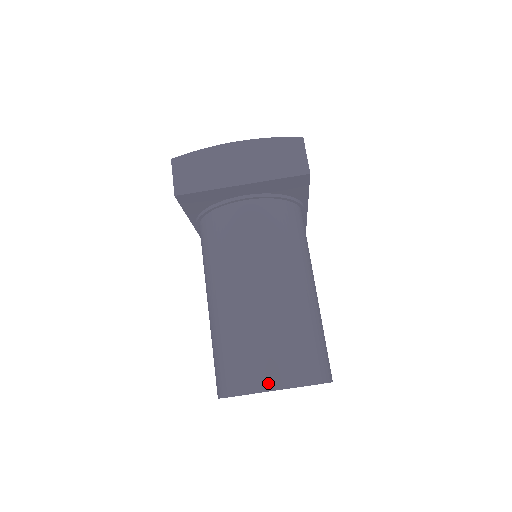
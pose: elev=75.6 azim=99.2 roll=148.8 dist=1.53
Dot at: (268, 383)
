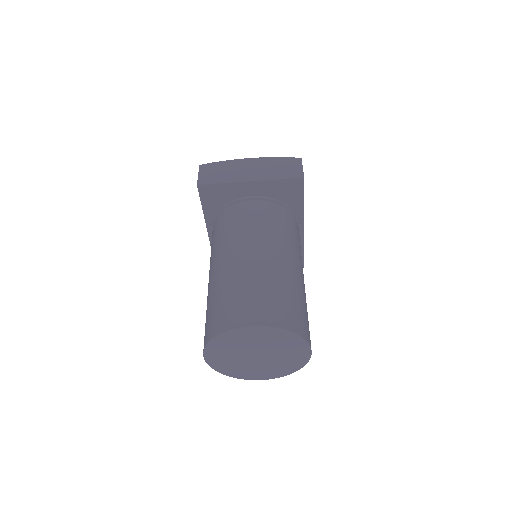
Dot at: (250, 320)
